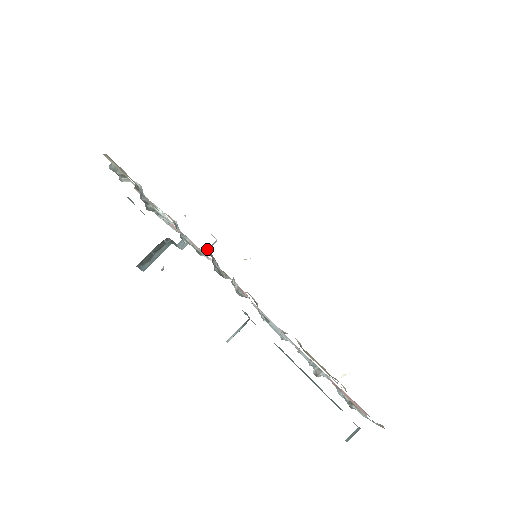
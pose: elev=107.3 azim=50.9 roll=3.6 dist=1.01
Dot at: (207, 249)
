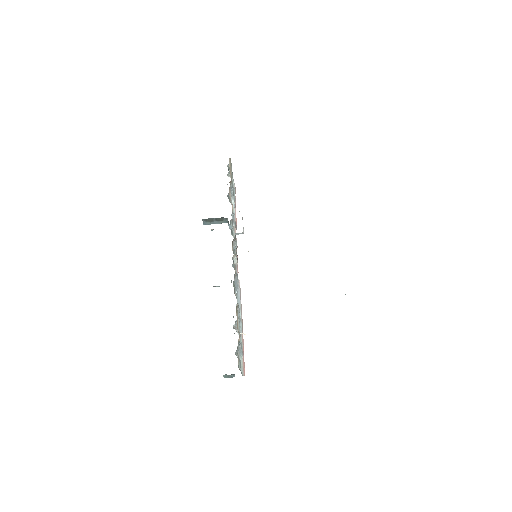
Dot at: (236, 233)
